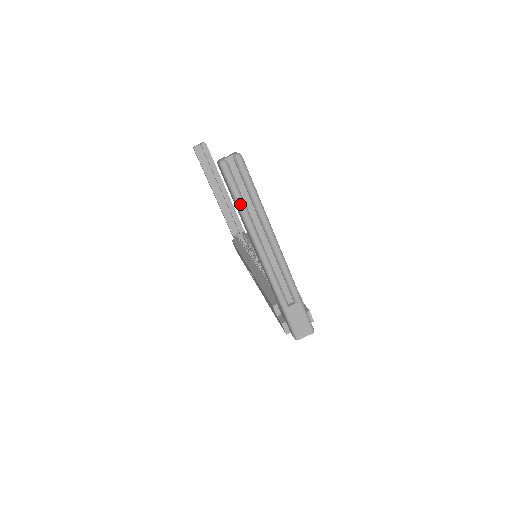
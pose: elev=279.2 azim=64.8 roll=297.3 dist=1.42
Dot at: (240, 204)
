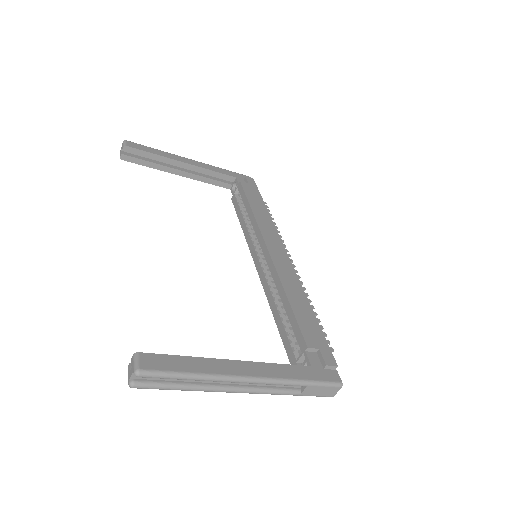
Dot at: (181, 390)
